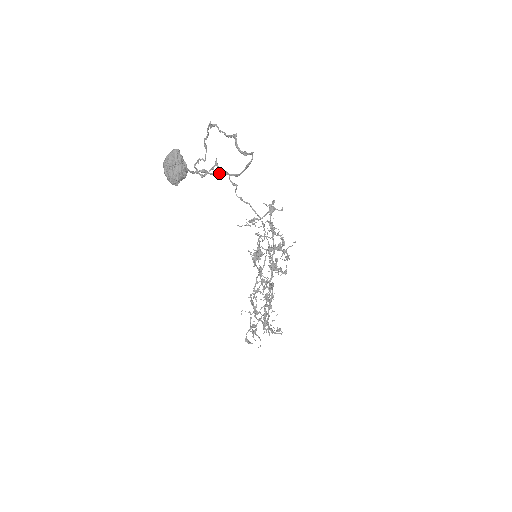
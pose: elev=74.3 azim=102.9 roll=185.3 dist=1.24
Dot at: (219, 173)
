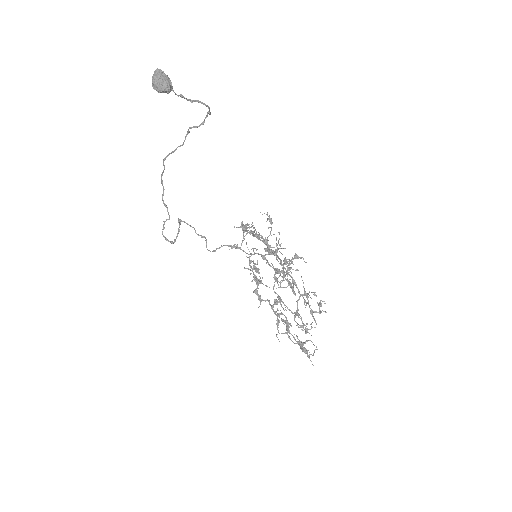
Dot at: (193, 100)
